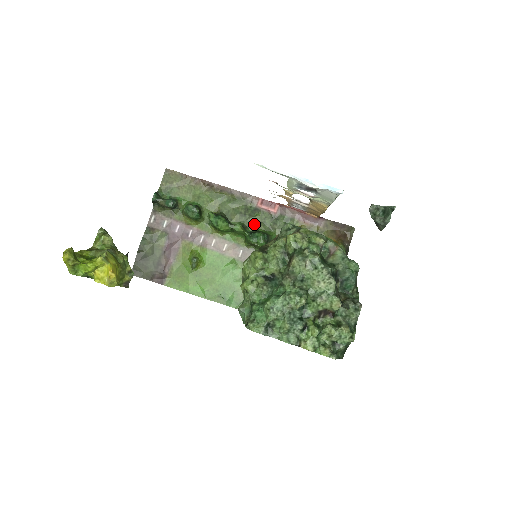
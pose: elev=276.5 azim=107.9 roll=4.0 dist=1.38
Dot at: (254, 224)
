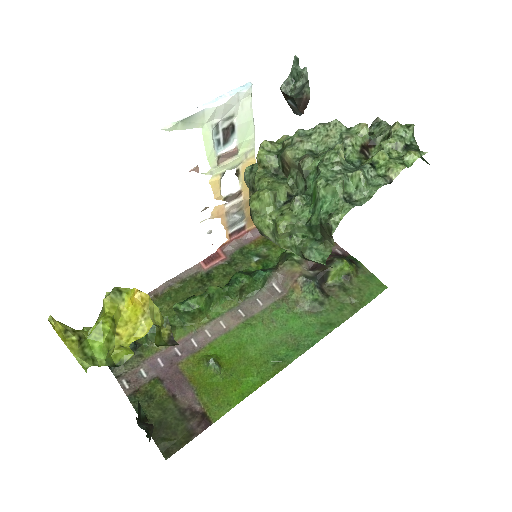
Dot at: (221, 282)
